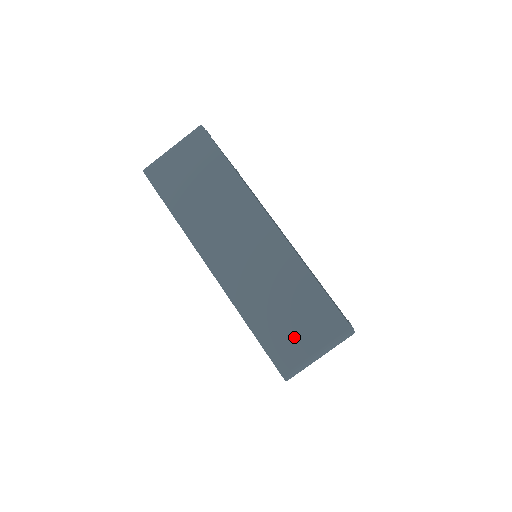
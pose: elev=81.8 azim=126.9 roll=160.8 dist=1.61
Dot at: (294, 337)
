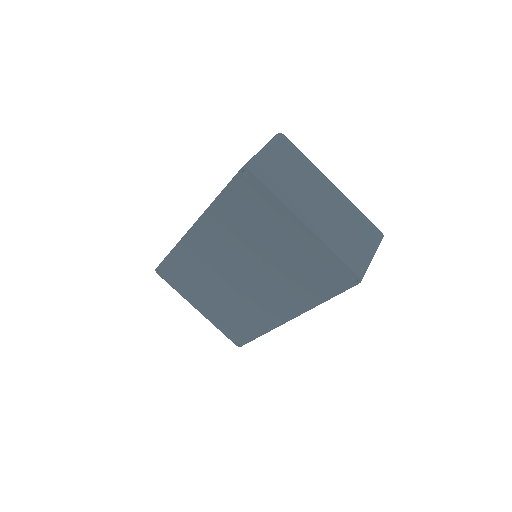
Dot at: occluded
